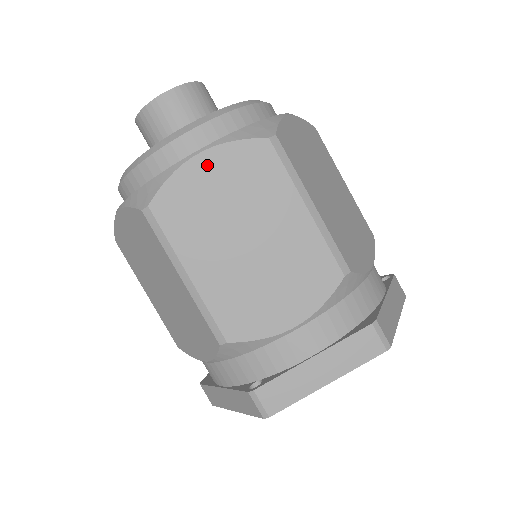
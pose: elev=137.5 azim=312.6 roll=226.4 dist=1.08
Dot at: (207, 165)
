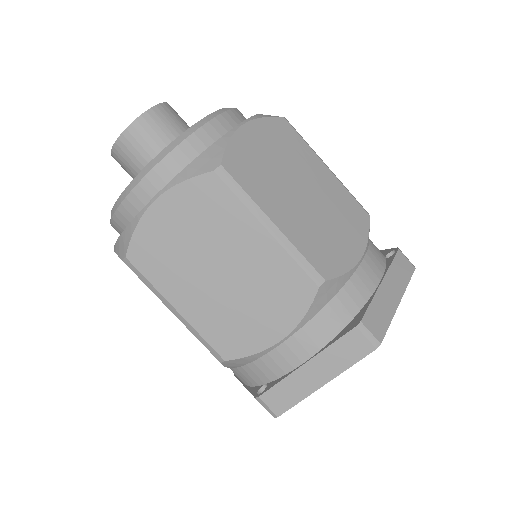
Dot at: (165, 210)
